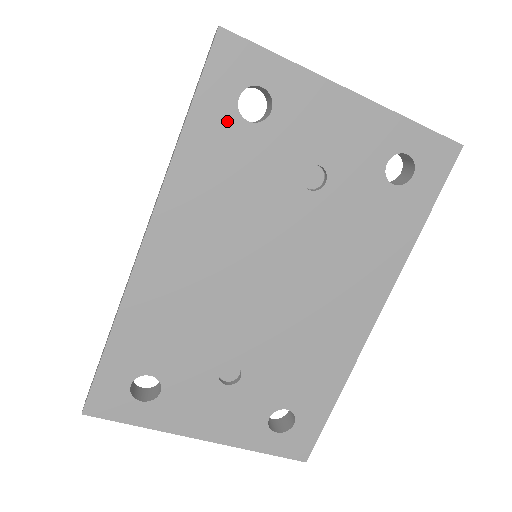
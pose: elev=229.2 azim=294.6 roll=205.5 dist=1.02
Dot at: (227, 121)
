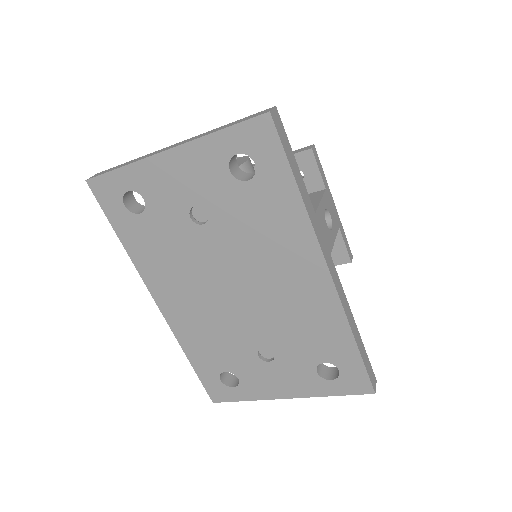
Dot at: (132, 222)
